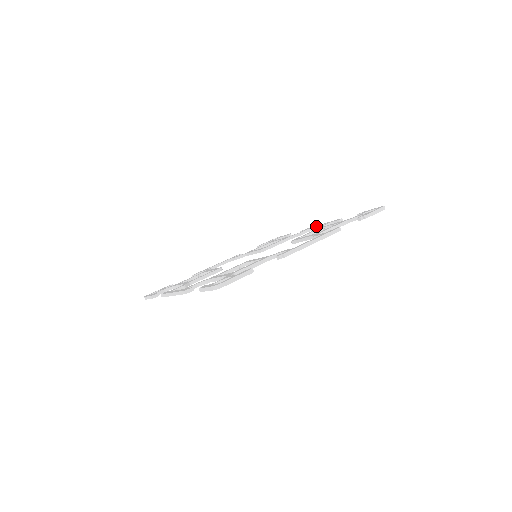
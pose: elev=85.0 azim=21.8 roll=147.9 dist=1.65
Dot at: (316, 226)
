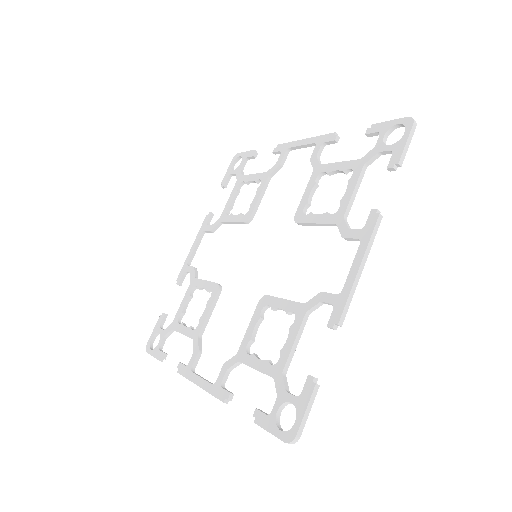
Dot at: (296, 146)
